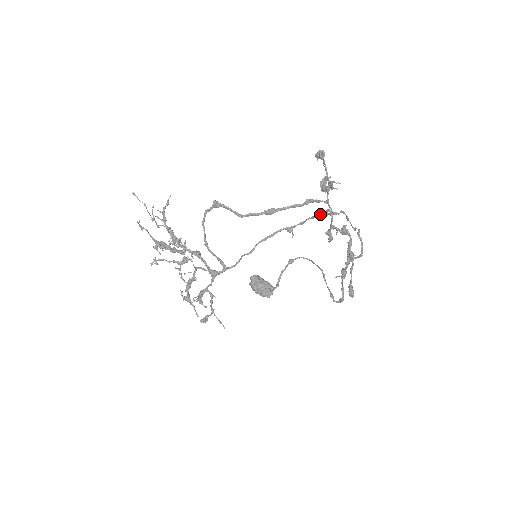
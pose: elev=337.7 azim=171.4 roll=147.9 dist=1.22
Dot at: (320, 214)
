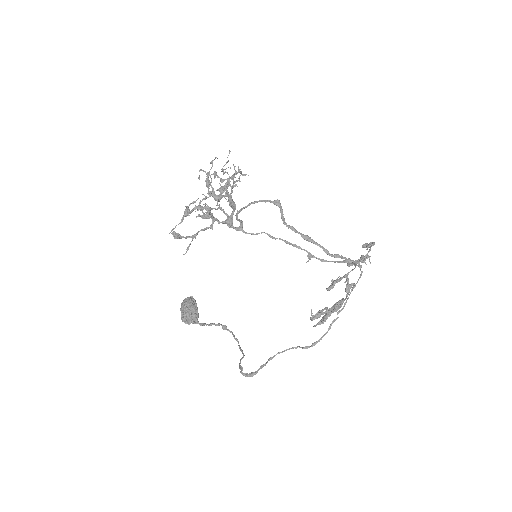
Dot at: (348, 260)
